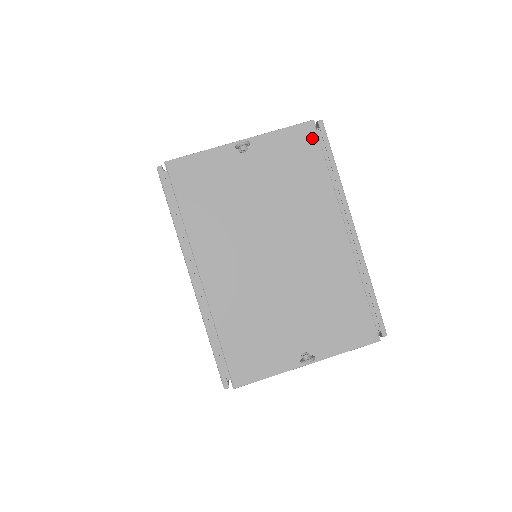
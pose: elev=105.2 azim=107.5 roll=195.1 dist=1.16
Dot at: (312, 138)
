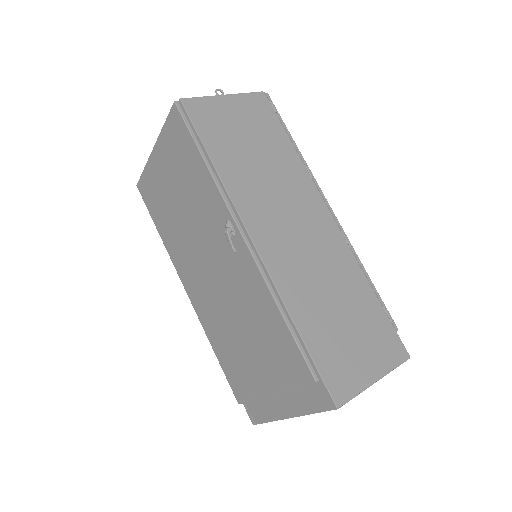
Dot at: occluded
